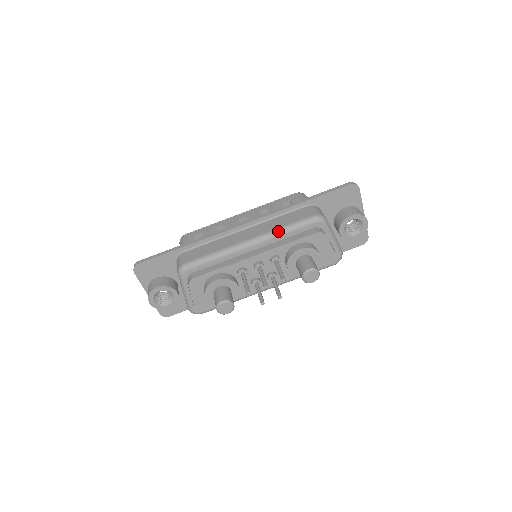
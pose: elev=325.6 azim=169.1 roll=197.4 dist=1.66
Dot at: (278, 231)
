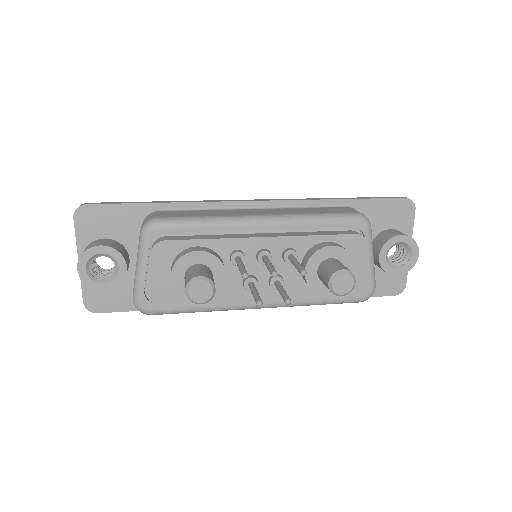
Dot at: (305, 216)
